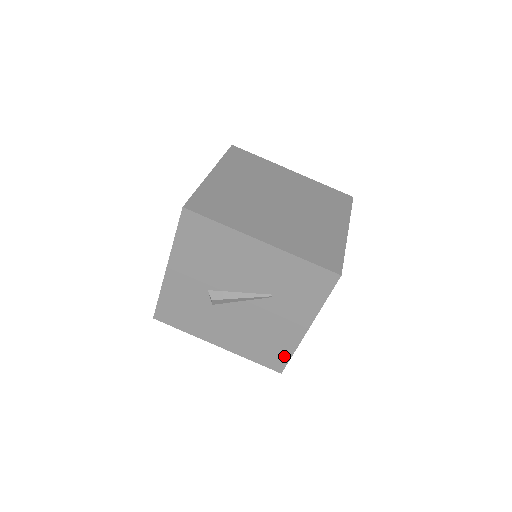
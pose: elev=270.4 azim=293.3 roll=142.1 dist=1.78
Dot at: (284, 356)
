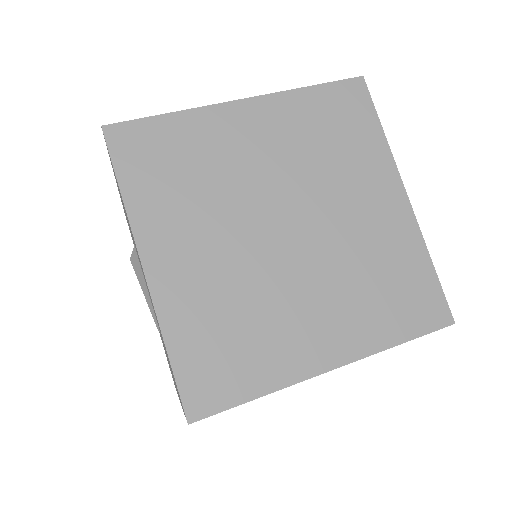
Dot at: occluded
